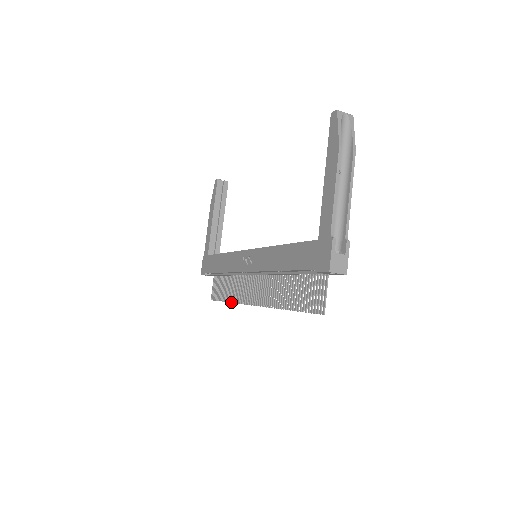
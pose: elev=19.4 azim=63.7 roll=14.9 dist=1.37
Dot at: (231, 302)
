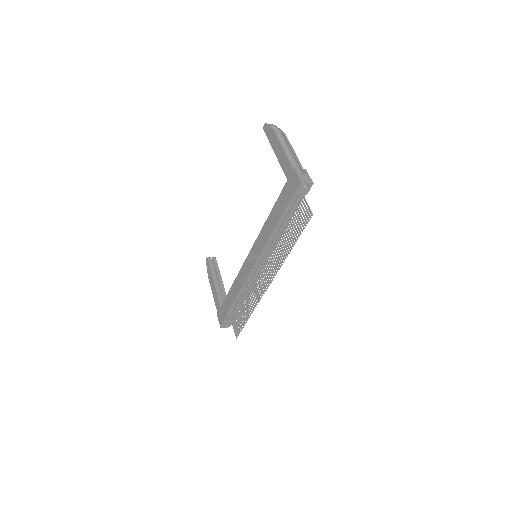
Dot at: (252, 311)
